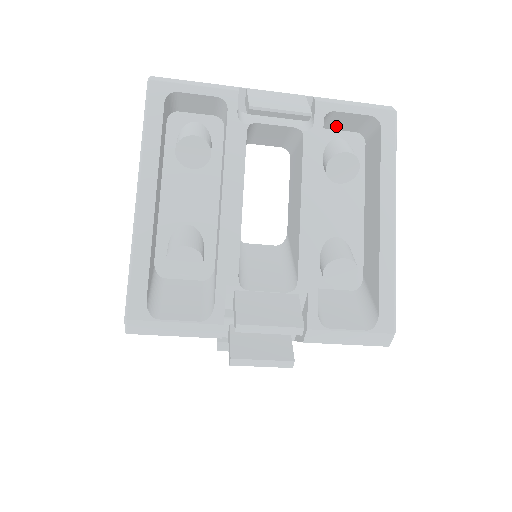
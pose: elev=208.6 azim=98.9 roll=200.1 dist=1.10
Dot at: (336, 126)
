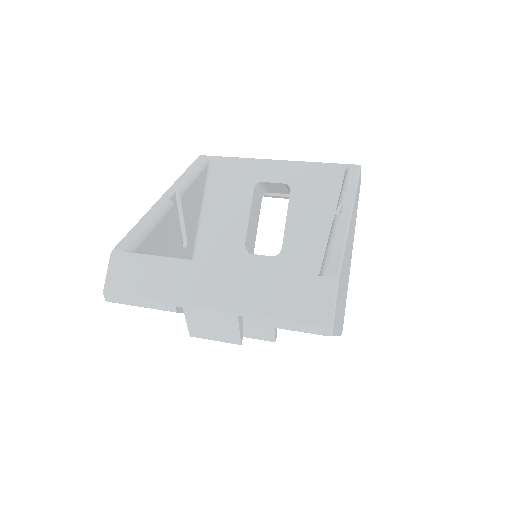
Dot at: occluded
